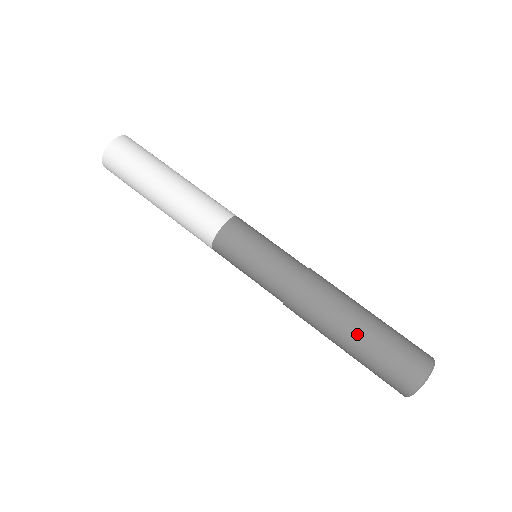
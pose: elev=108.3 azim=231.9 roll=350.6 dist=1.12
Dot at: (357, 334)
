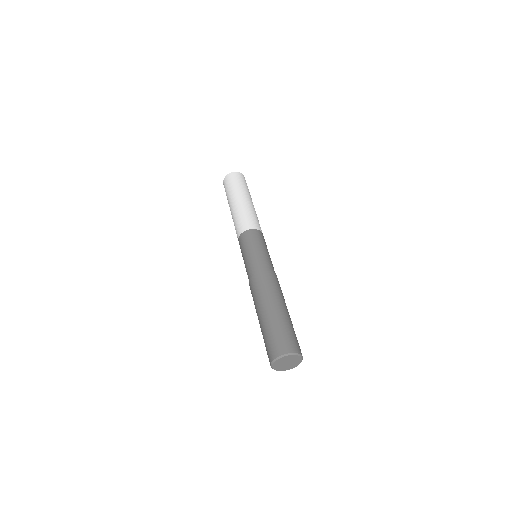
Dot at: (275, 310)
